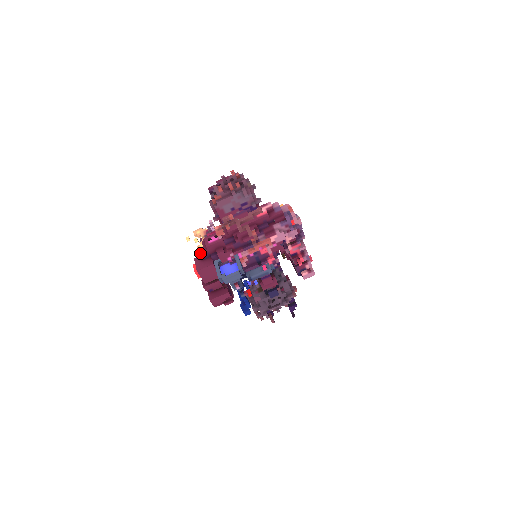
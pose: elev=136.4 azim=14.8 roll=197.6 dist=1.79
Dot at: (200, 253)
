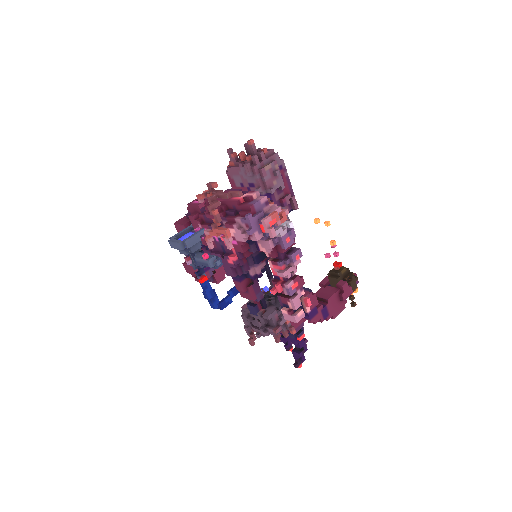
Dot at: occluded
